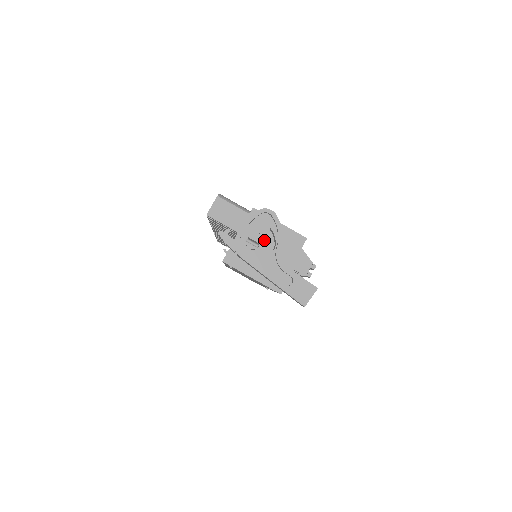
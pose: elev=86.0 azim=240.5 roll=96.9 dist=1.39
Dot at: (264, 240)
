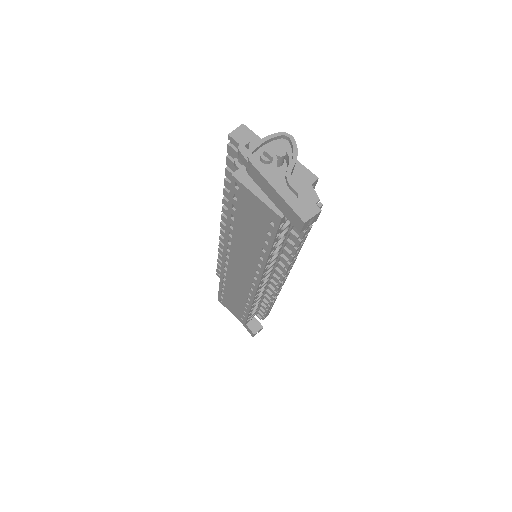
Dot at: occluded
